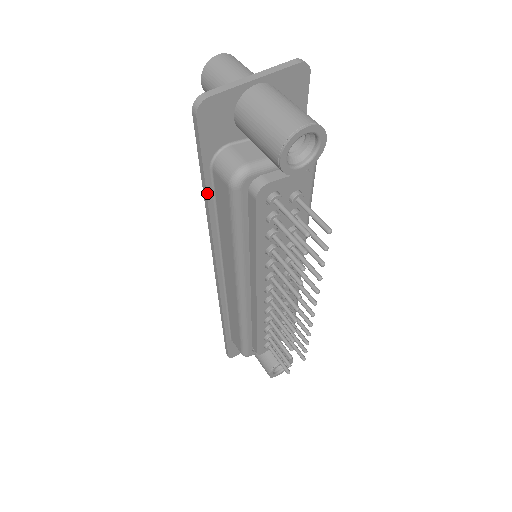
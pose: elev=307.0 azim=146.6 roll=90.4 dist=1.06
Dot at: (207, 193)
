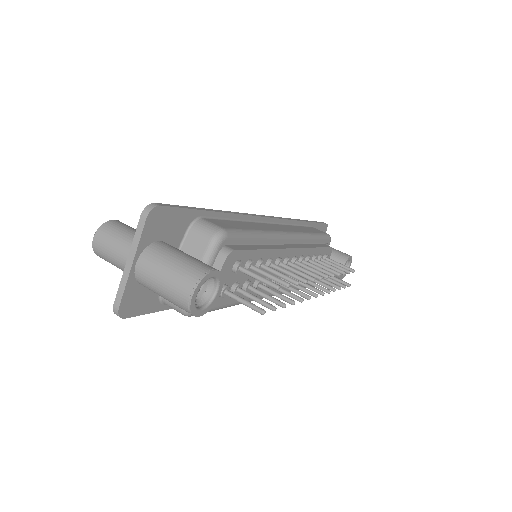
Dot at: occluded
